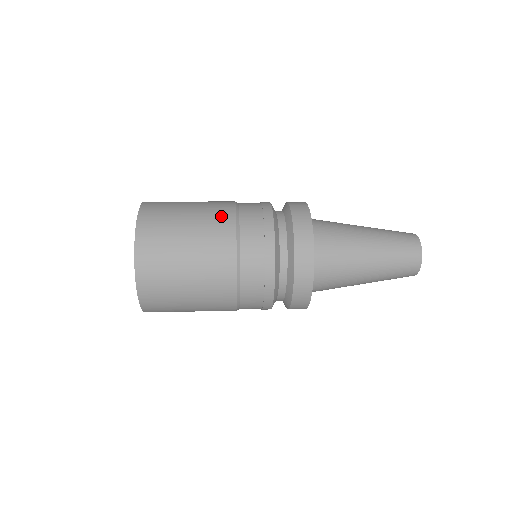
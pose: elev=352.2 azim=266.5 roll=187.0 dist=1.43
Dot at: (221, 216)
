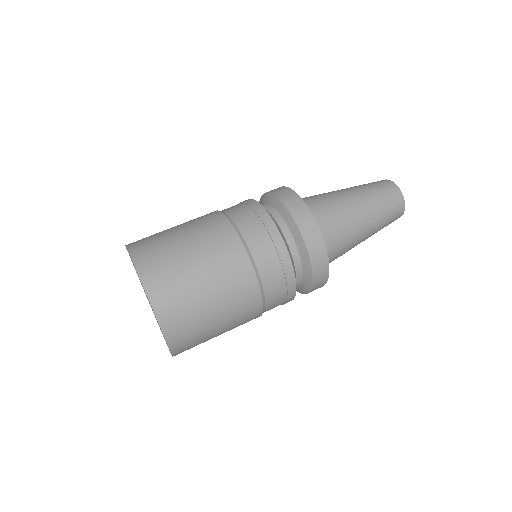
Dot at: (218, 230)
